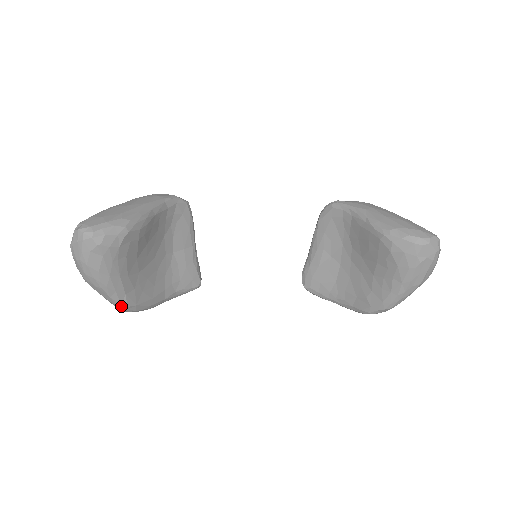
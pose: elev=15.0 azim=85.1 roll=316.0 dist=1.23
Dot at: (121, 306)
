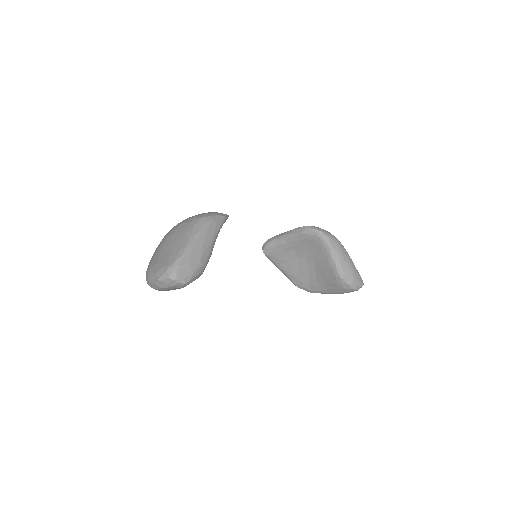
Dot at: occluded
